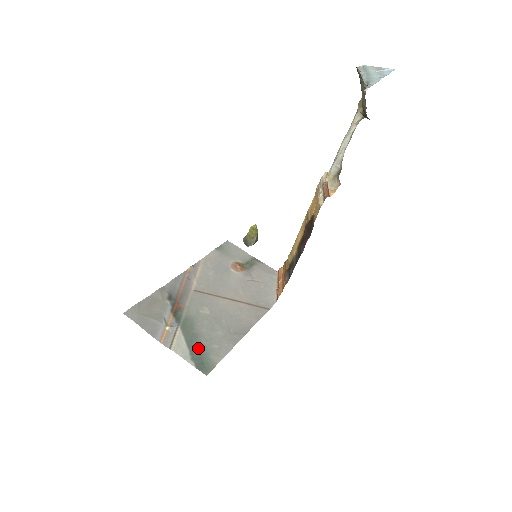
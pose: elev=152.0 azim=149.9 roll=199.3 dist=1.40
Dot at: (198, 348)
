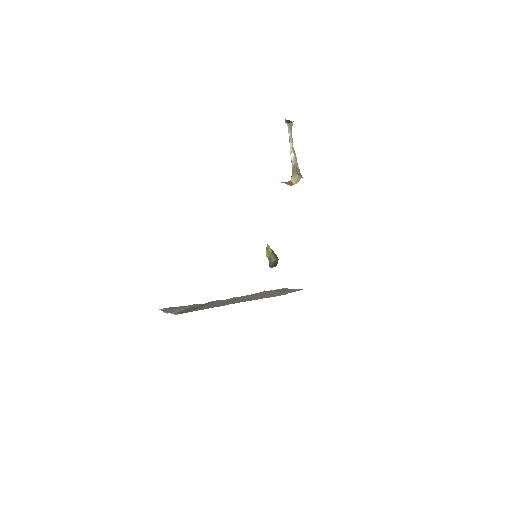
Dot at: (188, 310)
